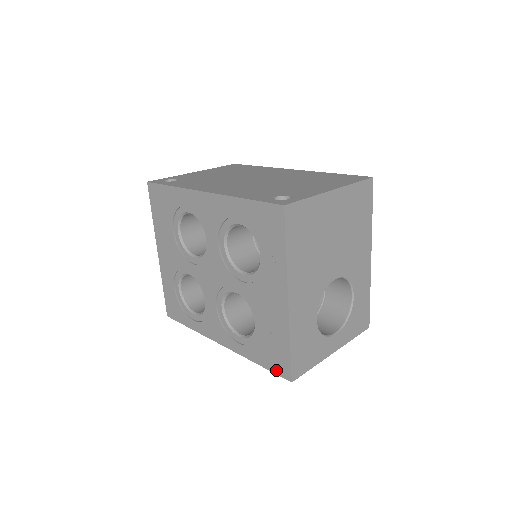
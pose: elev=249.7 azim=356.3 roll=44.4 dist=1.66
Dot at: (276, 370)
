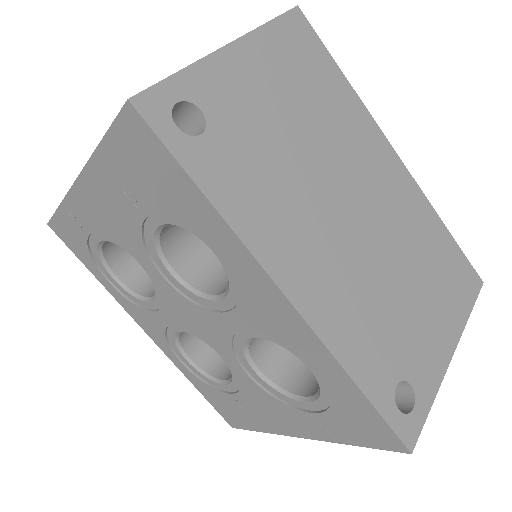
Dot at: (220, 411)
